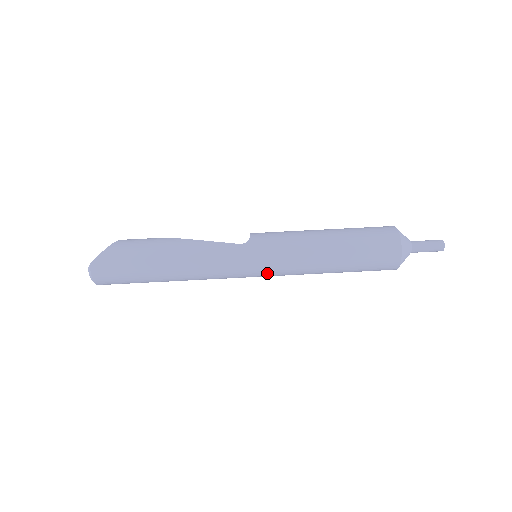
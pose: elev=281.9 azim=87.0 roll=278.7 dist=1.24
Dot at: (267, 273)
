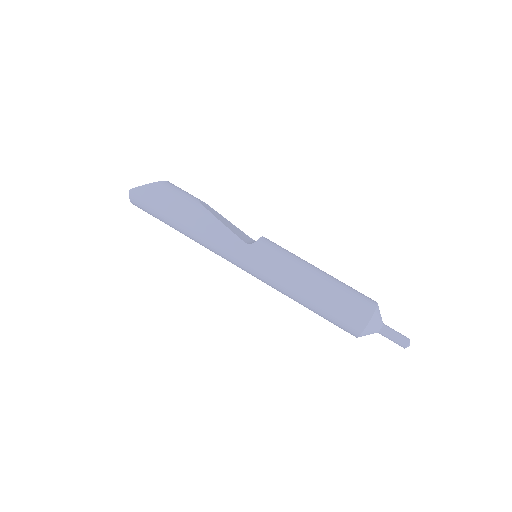
Dot at: (254, 275)
